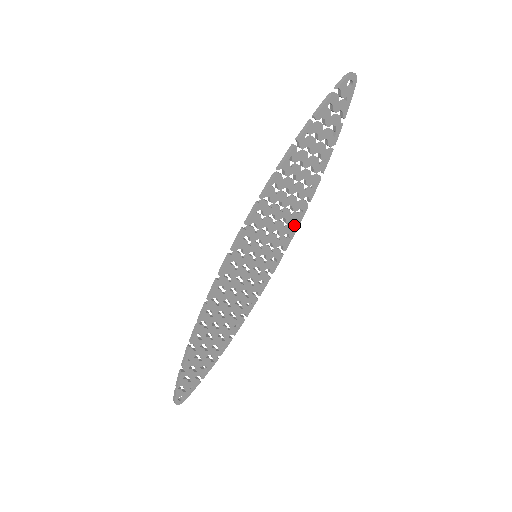
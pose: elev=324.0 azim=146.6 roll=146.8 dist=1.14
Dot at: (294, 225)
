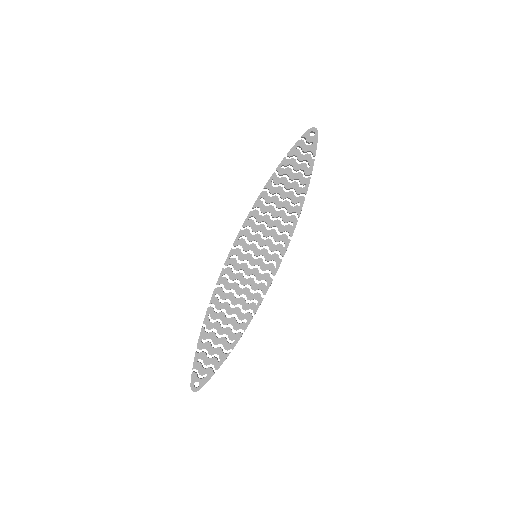
Dot at: occluded
